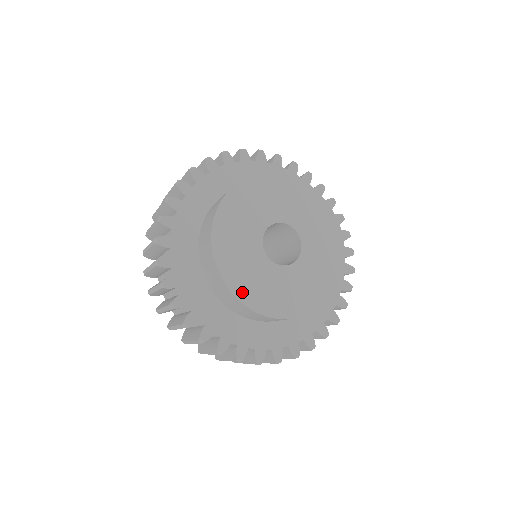
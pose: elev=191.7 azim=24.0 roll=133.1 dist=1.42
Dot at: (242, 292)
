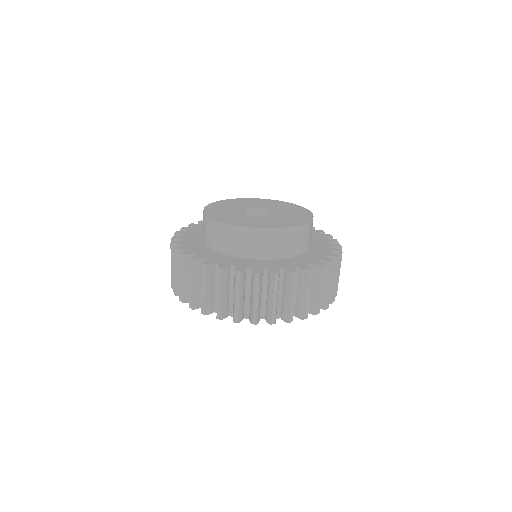
Dot at: (235, 223)
